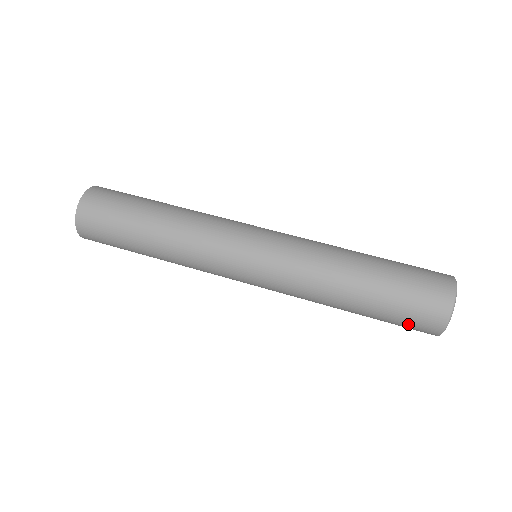
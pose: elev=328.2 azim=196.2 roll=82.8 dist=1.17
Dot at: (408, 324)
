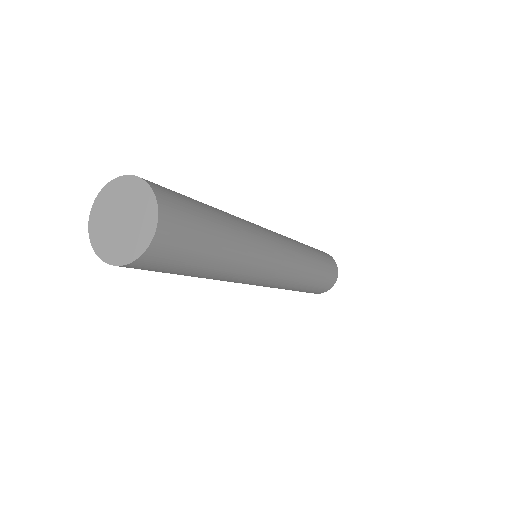
Dot at: occluded
